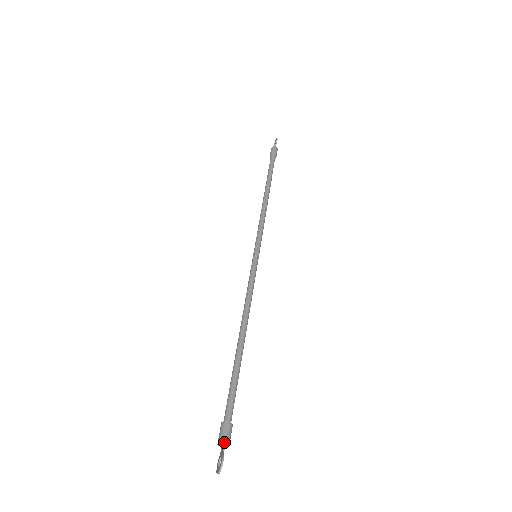
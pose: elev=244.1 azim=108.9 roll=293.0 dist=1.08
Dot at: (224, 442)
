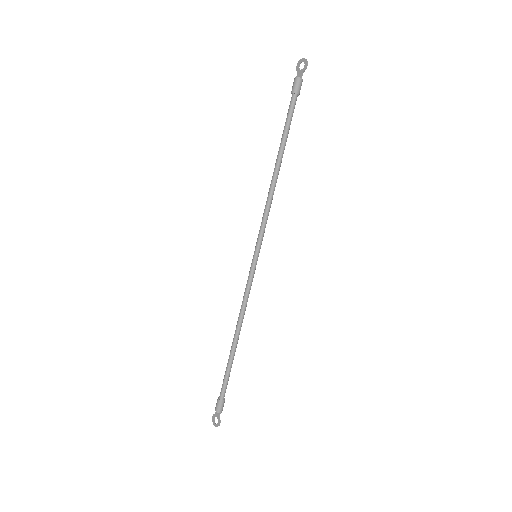
Dot at: (220, 412)
